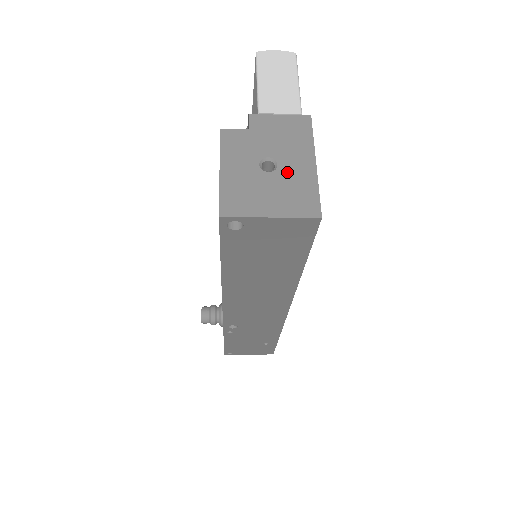
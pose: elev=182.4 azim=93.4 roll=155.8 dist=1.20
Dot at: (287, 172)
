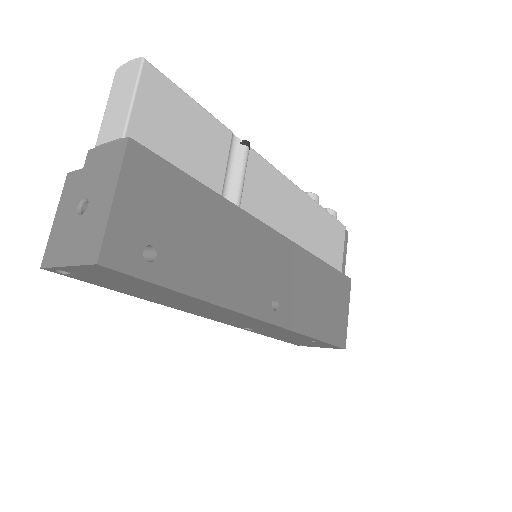
Dot at: (91, 213)
